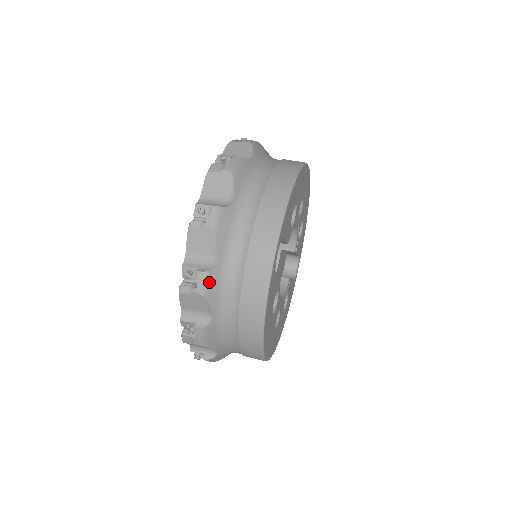
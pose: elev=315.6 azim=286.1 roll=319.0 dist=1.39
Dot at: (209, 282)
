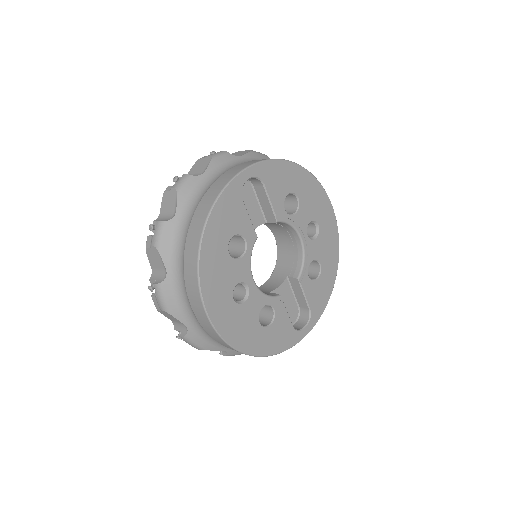
Dot at: (187, 183)
